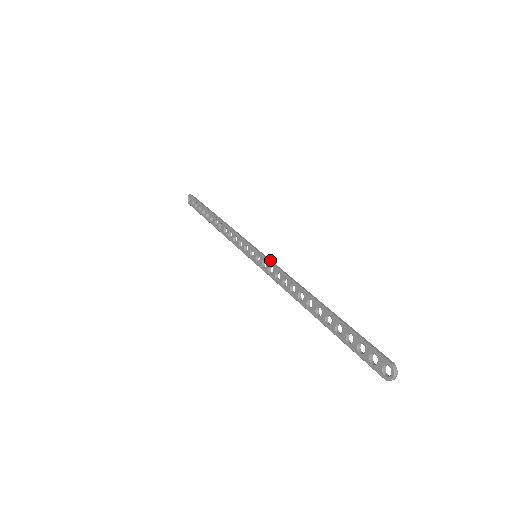
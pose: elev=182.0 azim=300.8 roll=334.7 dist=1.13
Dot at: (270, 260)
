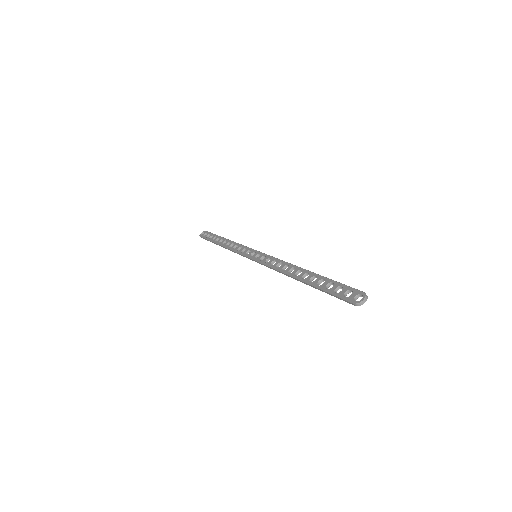
Dot at: (270, 256)
